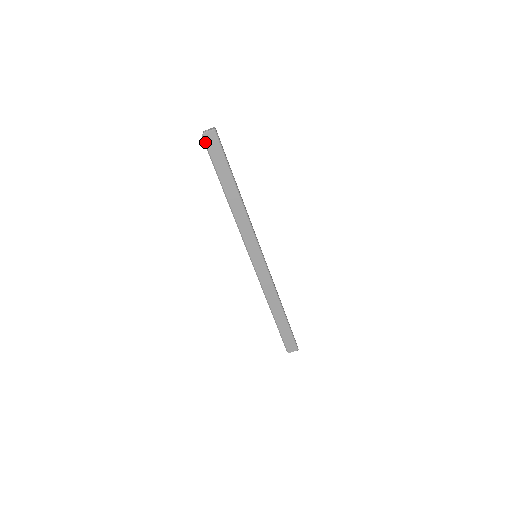
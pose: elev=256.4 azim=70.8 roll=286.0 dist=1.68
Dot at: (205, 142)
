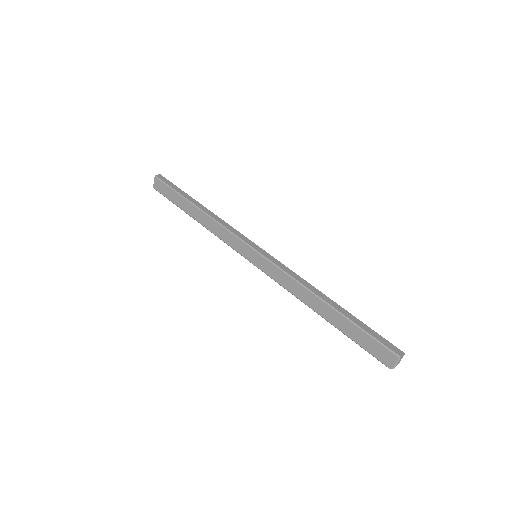
Dot at: (158, 191)
